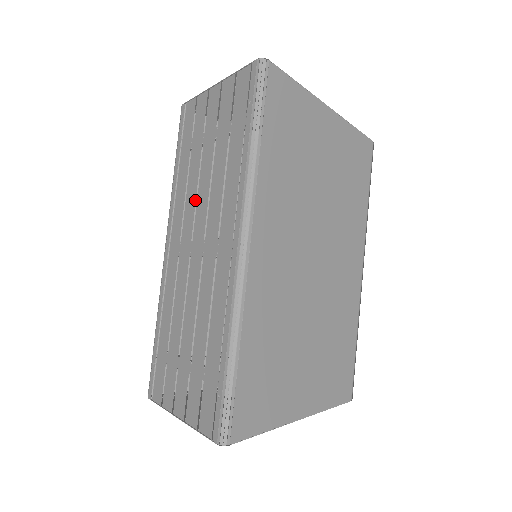
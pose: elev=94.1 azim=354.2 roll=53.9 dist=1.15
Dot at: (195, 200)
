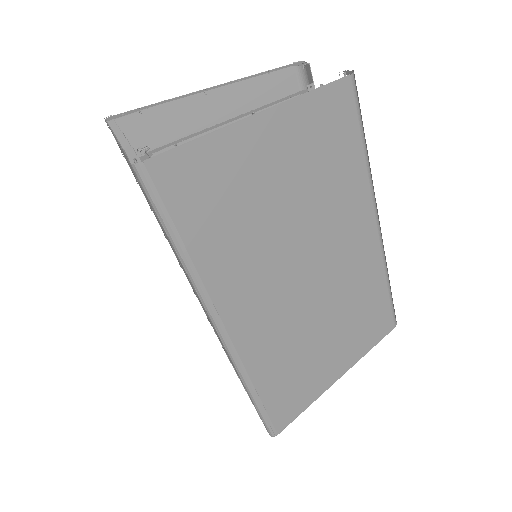
Dot at: occluded
